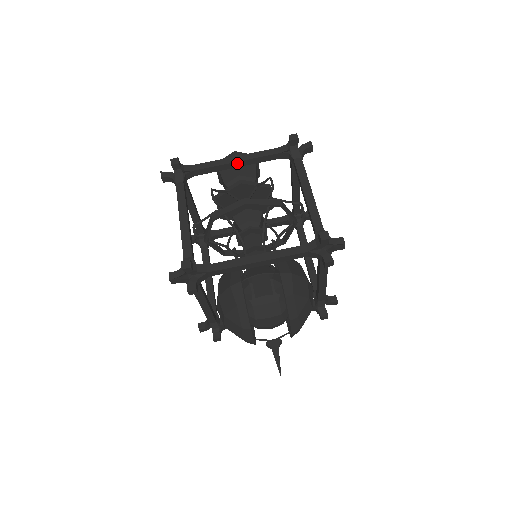
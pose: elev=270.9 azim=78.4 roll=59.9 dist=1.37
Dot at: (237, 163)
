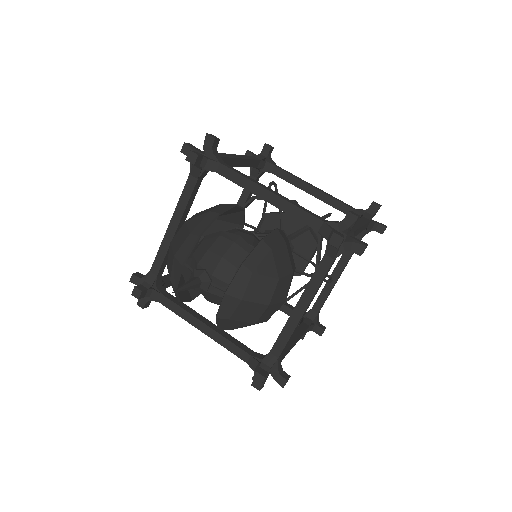
Dot at: (313, 189)
